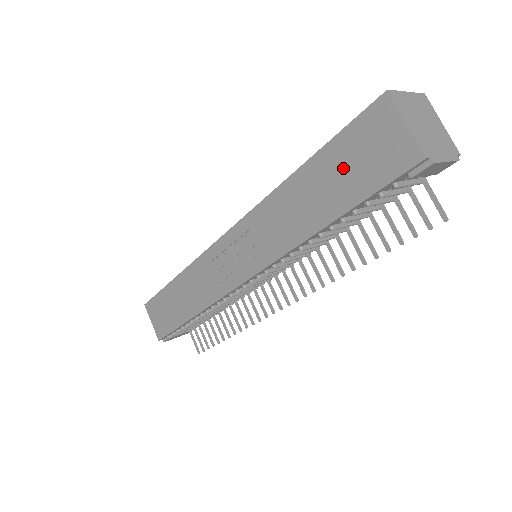
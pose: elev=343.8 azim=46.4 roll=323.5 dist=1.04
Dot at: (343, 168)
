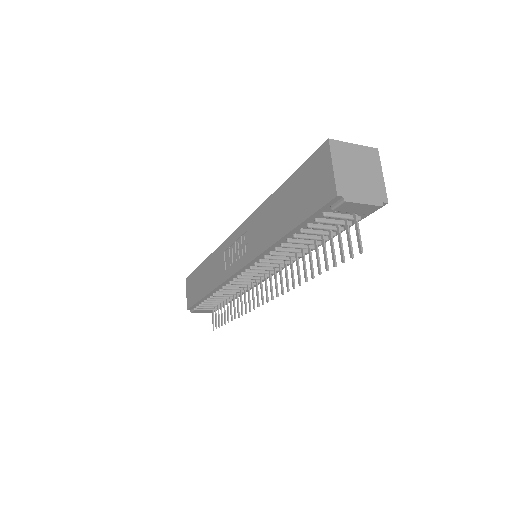
Dot at: (298, 194)
